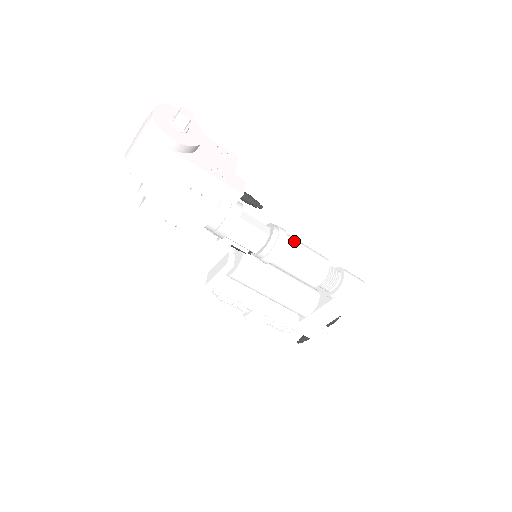
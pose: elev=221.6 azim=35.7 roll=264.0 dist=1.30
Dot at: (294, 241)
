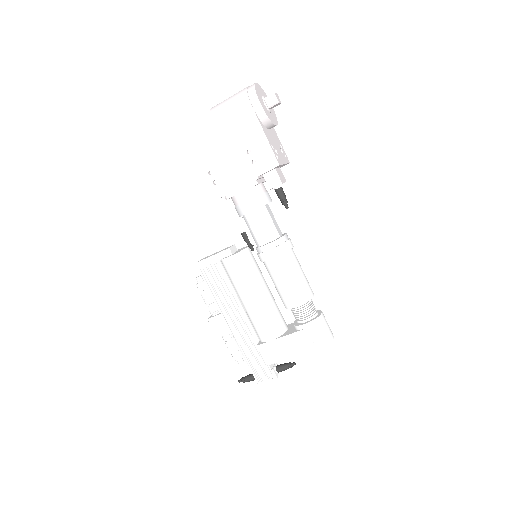
Dot at: occluded
